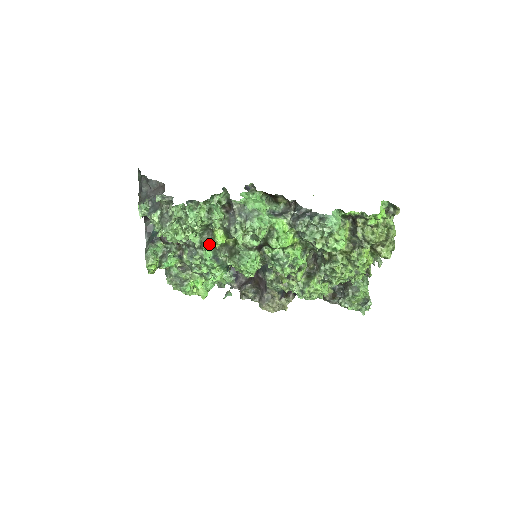
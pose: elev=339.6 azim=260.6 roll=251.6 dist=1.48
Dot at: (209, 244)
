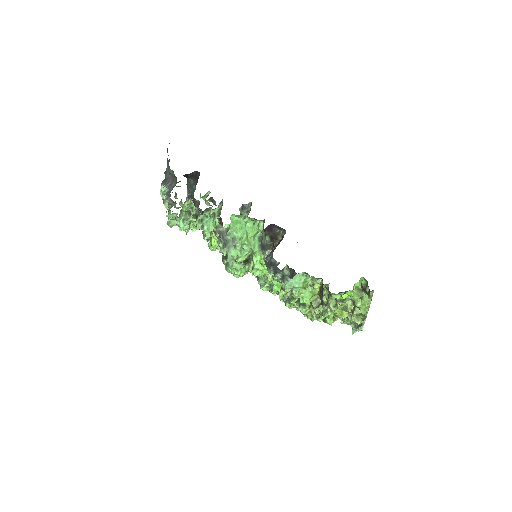
Dot at: occluded
